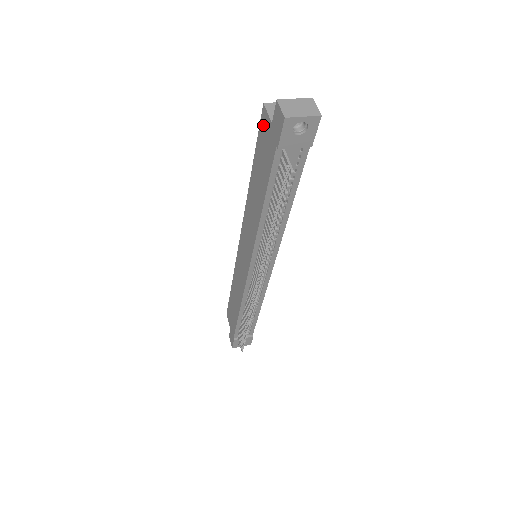
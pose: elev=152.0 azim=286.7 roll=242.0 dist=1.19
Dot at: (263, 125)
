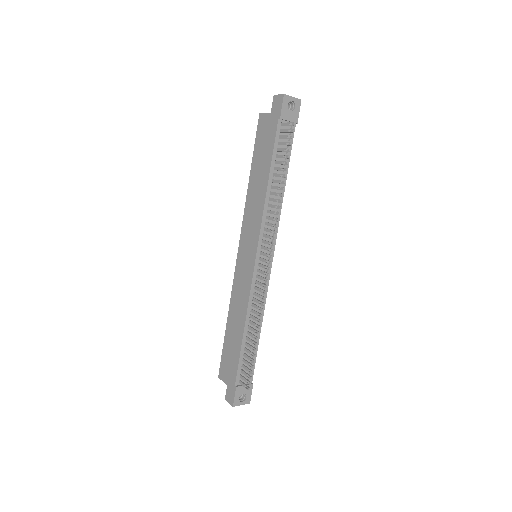
Dot at: (261, 125)
